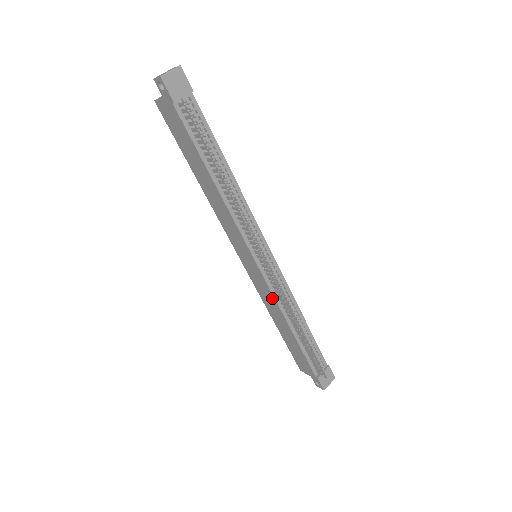
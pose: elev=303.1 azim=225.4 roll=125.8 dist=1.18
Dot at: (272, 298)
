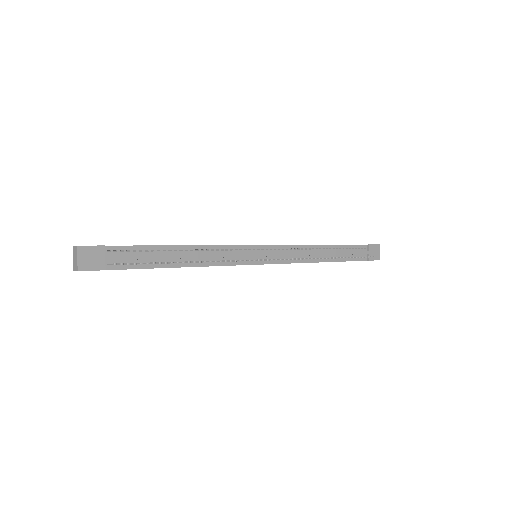
Dot at: occluded
